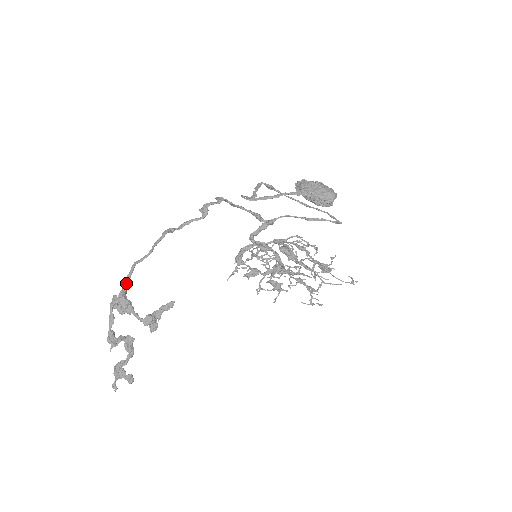
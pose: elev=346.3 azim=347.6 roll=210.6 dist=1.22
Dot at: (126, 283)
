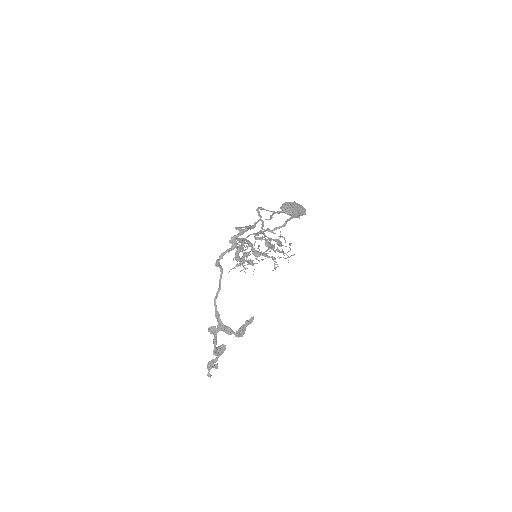
Dot at: (218, 316)
